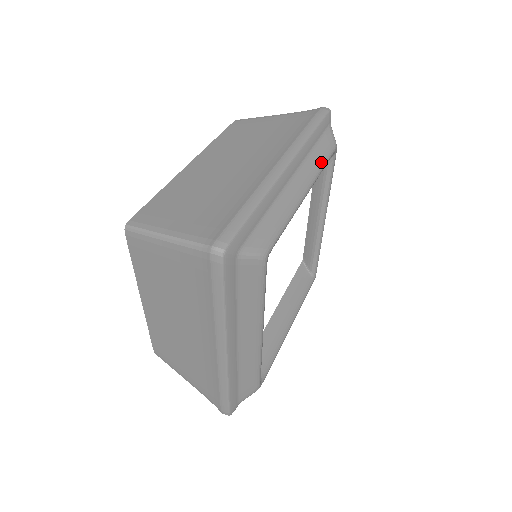
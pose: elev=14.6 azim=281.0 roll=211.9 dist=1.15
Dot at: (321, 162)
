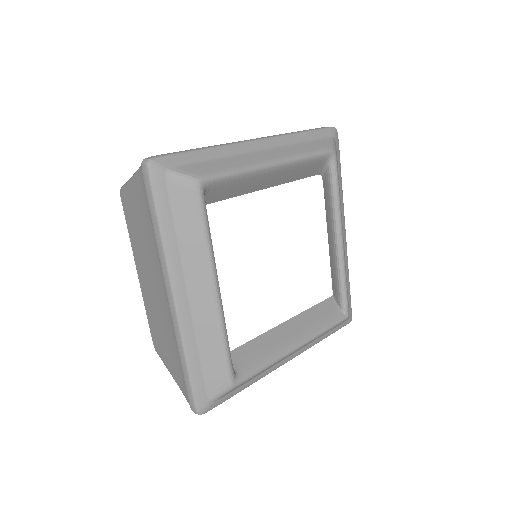
Dot at: (305, 152)
